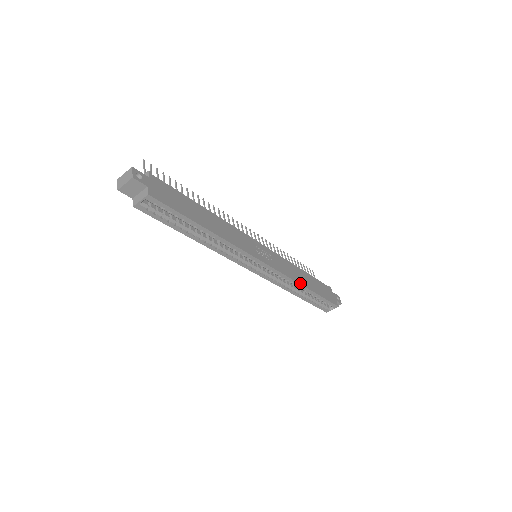
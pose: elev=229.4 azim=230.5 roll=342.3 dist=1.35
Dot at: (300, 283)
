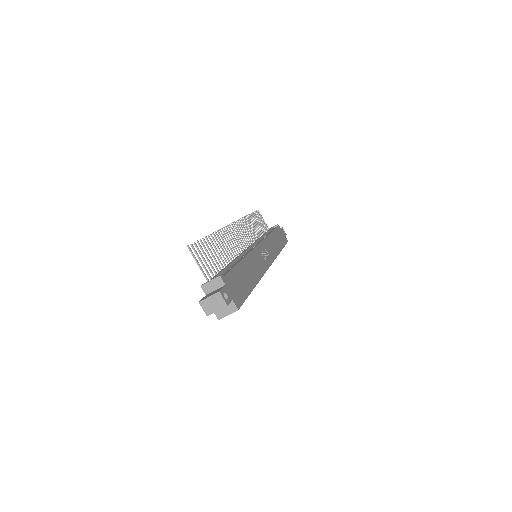
Dot at: (279, 252)
